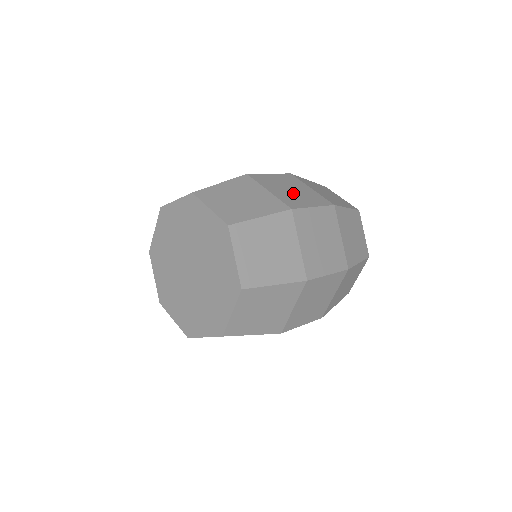
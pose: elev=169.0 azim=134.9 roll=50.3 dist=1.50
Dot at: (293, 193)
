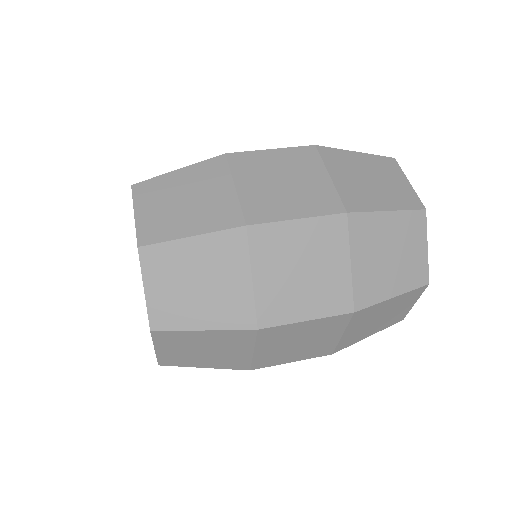
Dot at: (297, 282)
